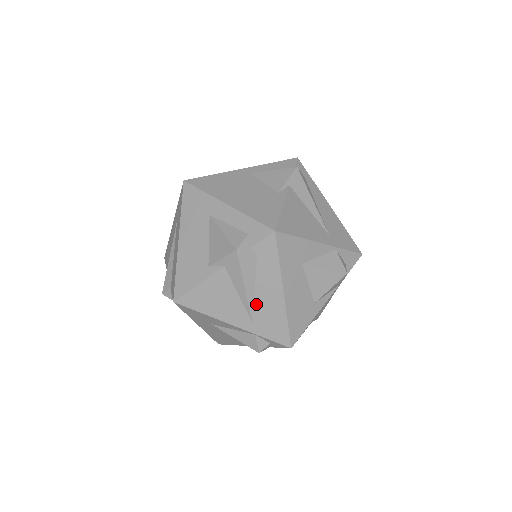
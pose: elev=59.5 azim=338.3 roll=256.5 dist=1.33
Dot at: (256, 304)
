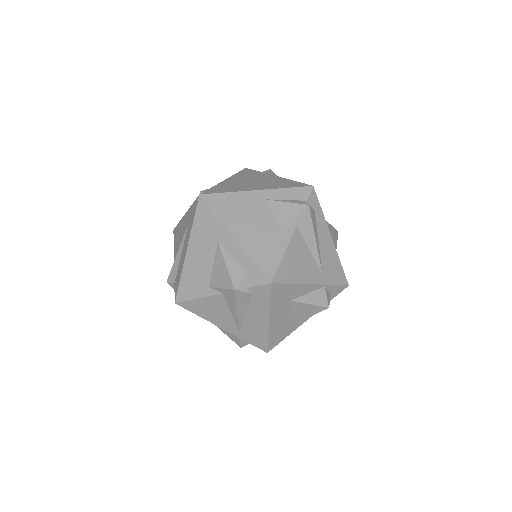
Dot at: (244, 322)
